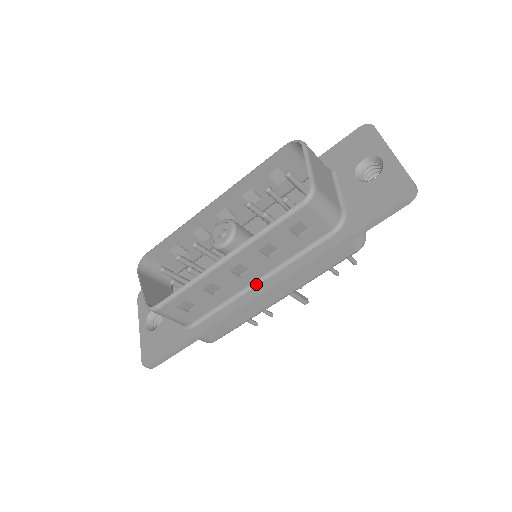
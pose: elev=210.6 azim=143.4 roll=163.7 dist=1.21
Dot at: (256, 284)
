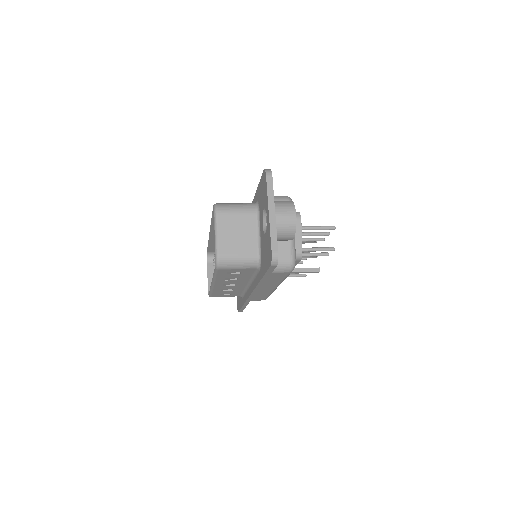
Dot at: (249, 286)
